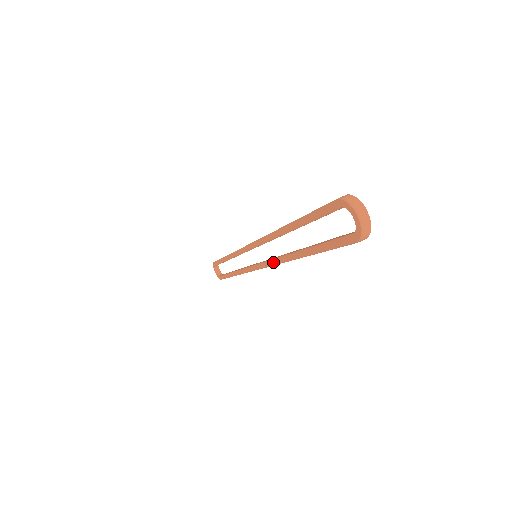
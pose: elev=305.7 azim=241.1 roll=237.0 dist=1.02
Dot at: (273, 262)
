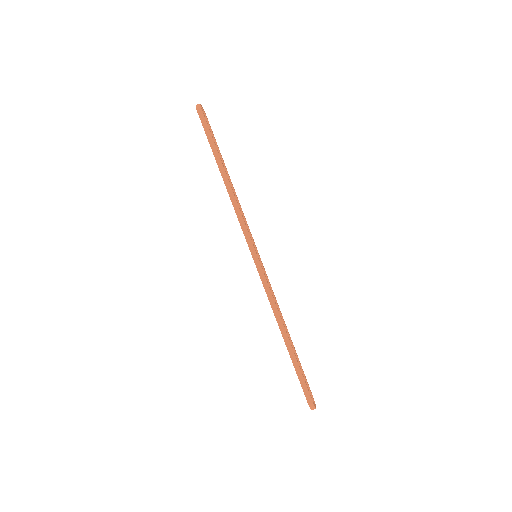
Dot at: occluded
